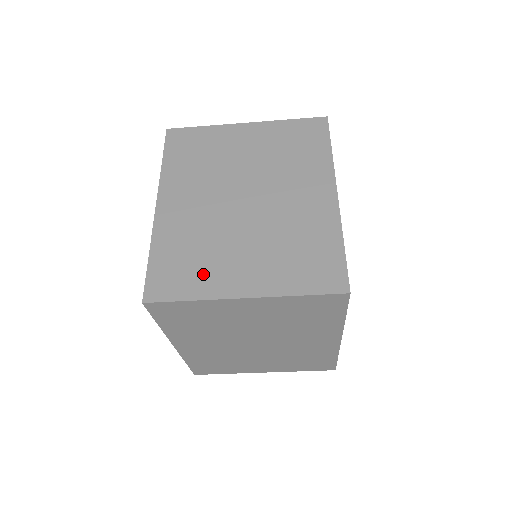
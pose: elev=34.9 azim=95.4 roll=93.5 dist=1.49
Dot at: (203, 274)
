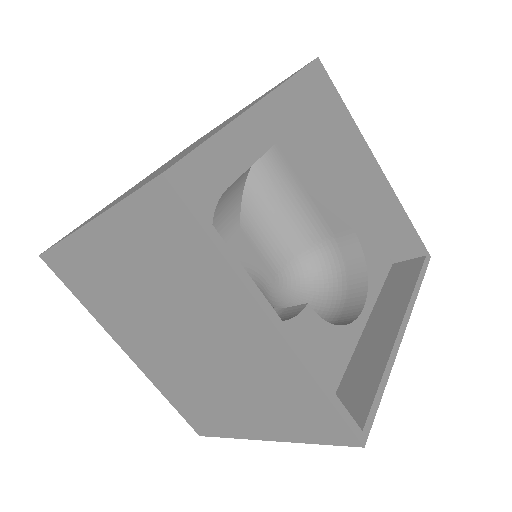
Dot at: (219, 419)
